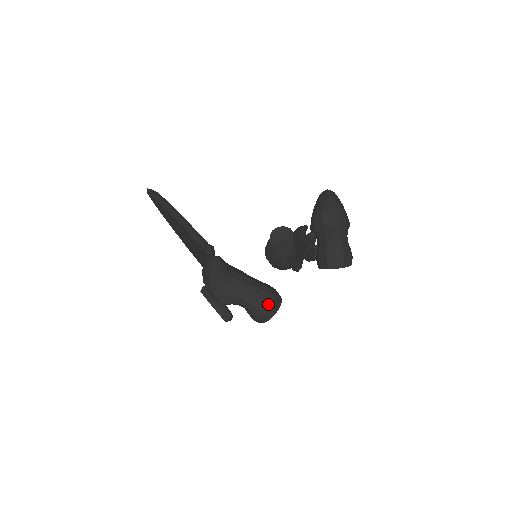
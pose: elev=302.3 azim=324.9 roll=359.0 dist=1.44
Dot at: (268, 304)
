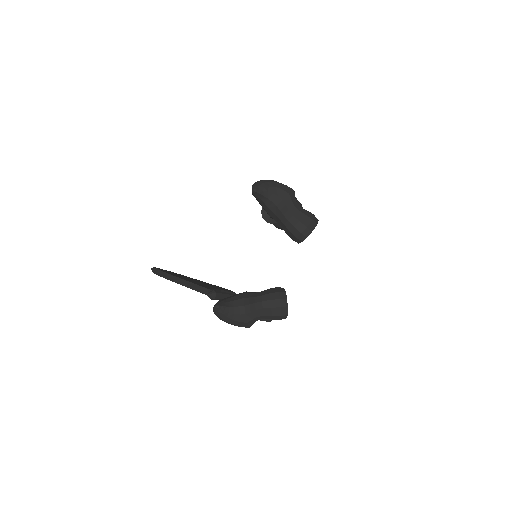
Dot at: (276, 307)
